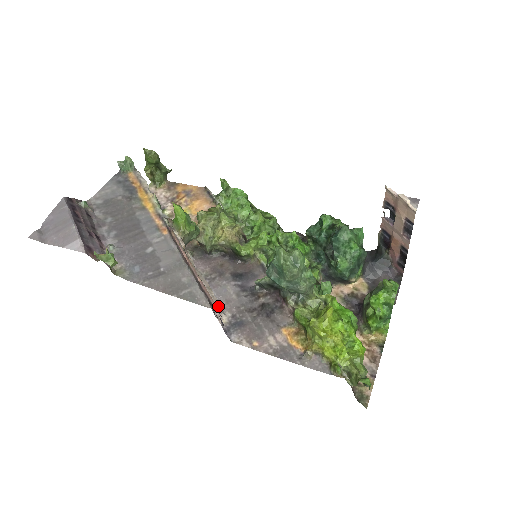
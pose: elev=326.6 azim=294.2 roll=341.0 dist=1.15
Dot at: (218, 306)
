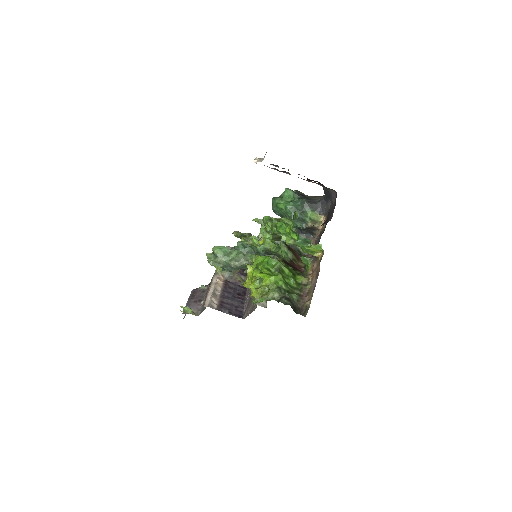
Dot at: (209, 304)
